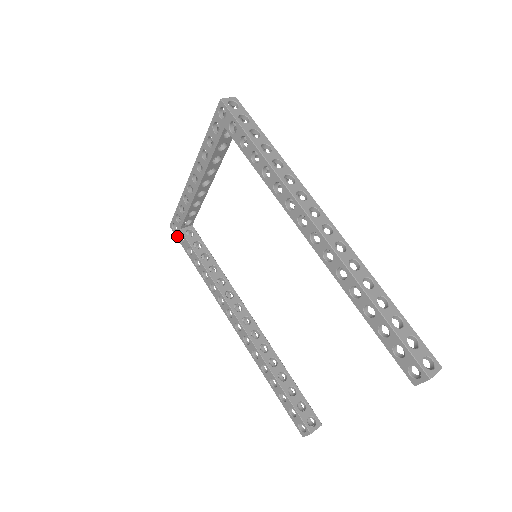
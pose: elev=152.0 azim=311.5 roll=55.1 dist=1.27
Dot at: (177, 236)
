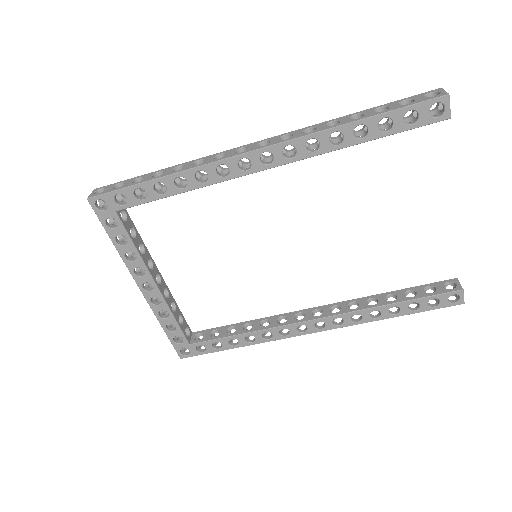
Dot at: (195, 354)
